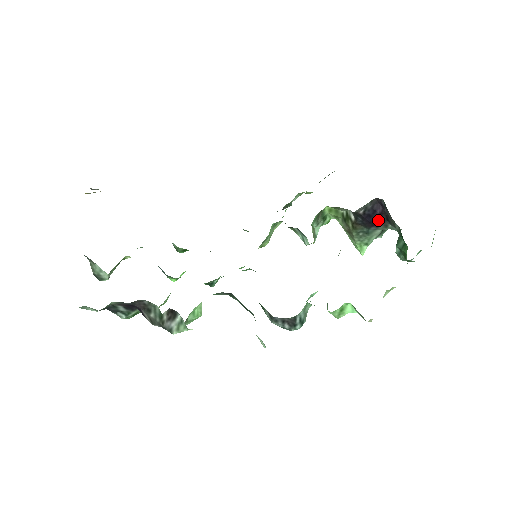
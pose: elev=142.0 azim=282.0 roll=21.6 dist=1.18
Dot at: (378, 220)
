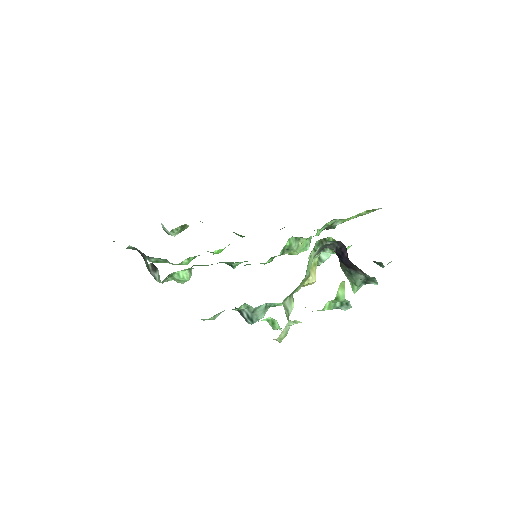
Dot at: (348, 263)
